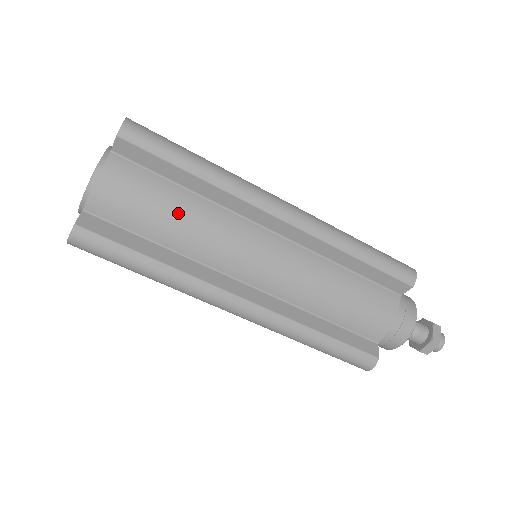
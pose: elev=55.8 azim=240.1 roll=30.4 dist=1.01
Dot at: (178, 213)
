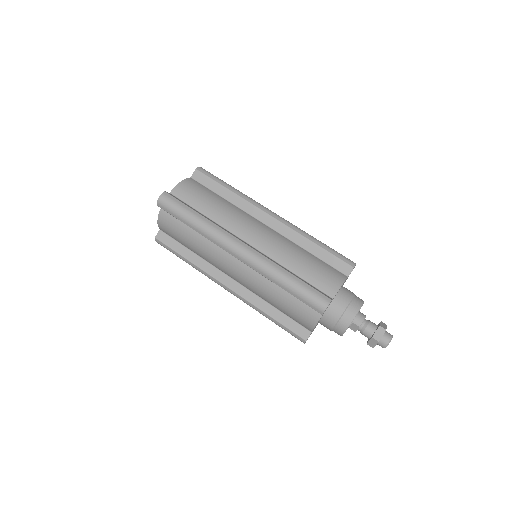
Dot at: (216, 202)
